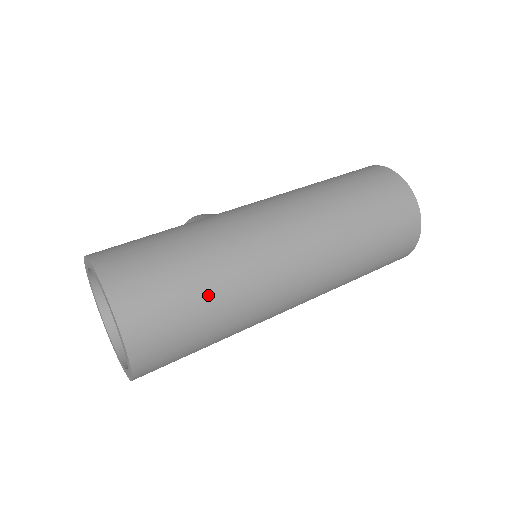
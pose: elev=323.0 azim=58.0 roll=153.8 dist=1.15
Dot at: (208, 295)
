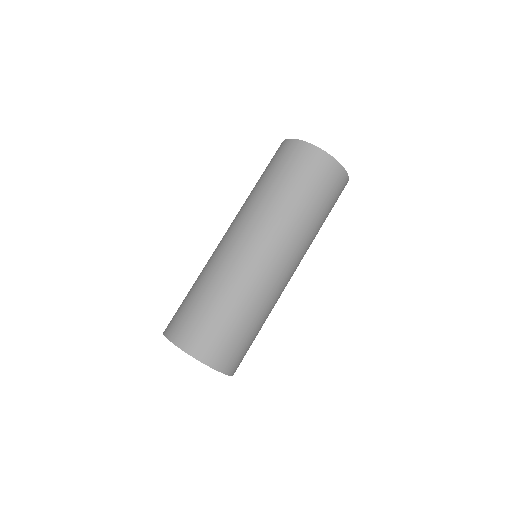
Dot at: (228, 309)
